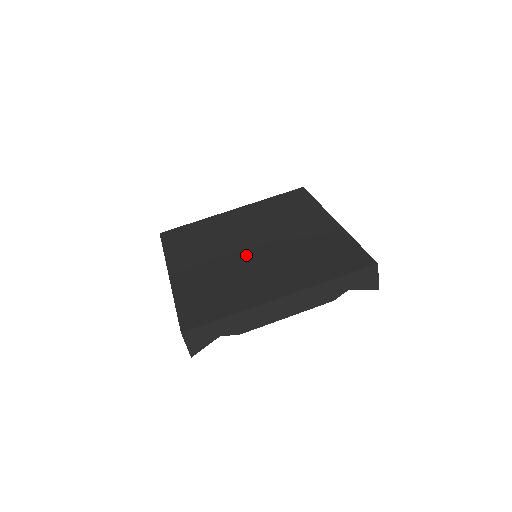
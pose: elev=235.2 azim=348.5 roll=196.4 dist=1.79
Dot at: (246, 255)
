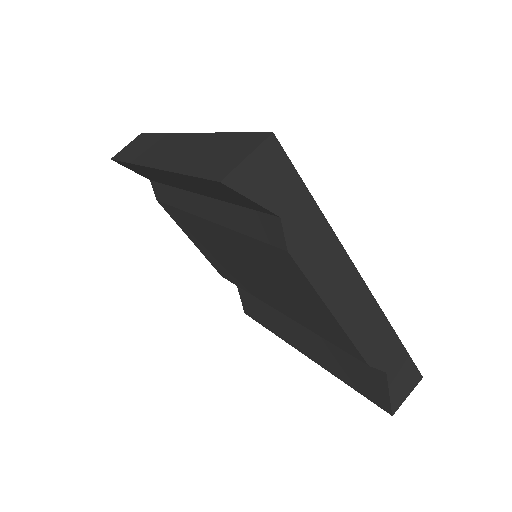
Dot at: occluded
